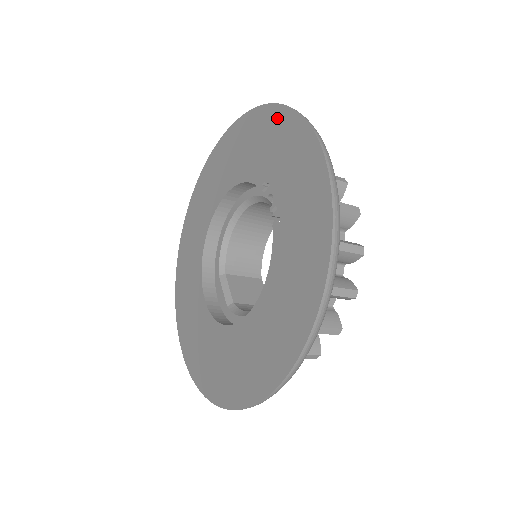
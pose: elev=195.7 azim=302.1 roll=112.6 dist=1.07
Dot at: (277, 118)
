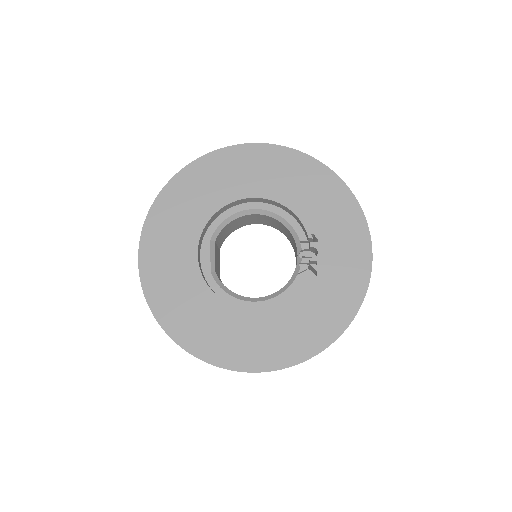
Dot at: (349, 205)
